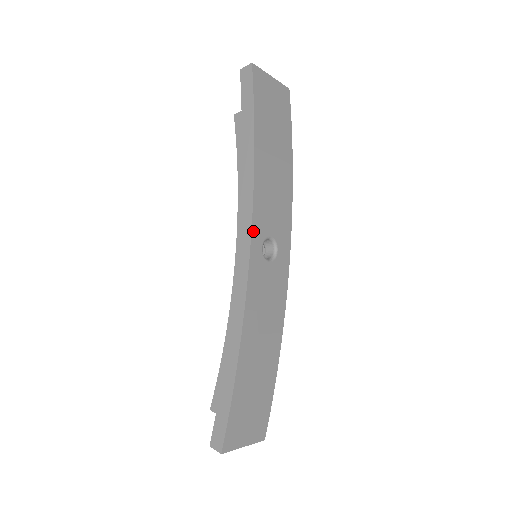
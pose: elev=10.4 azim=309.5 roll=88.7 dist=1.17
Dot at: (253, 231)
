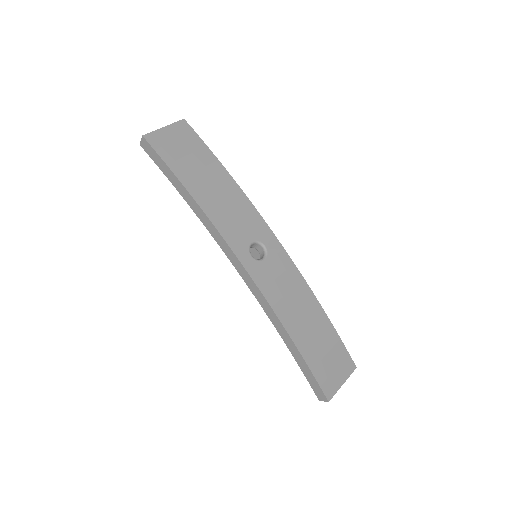
Dot at: (236, 252)
